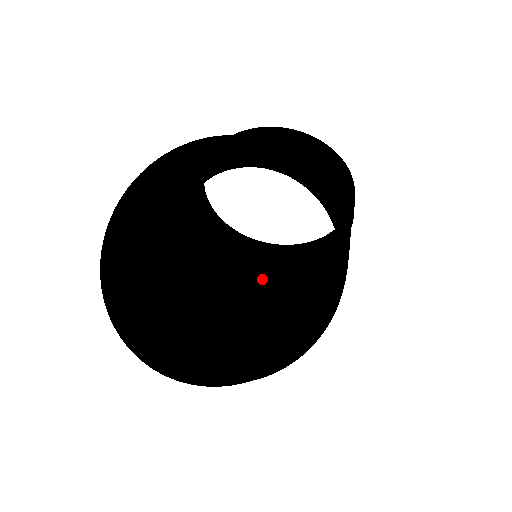
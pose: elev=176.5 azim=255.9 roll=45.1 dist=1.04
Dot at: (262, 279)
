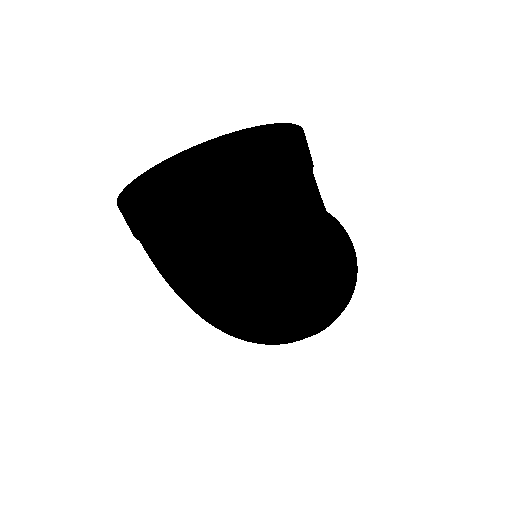
Dot at: occluded
